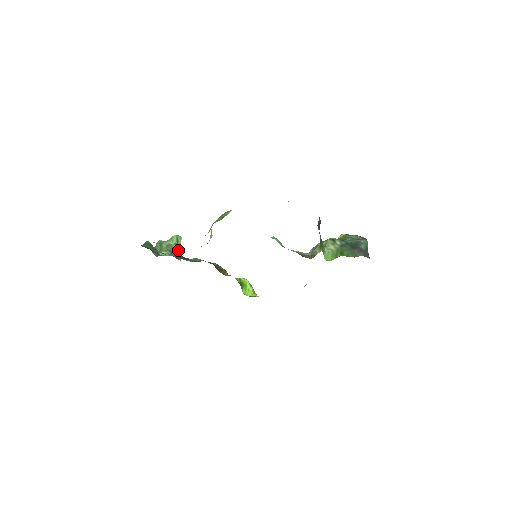
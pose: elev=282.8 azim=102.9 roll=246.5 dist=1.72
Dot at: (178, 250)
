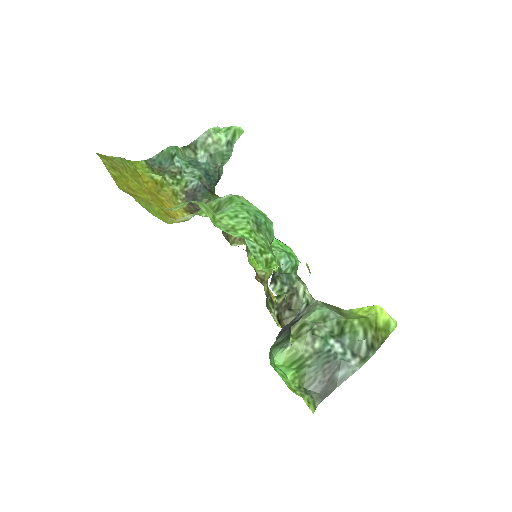
Dot at: (226, 152)
